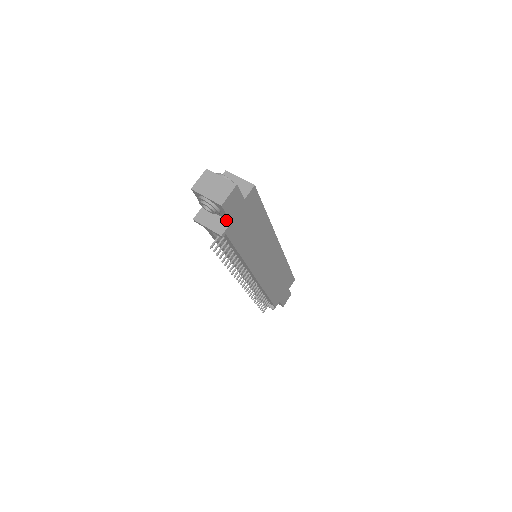
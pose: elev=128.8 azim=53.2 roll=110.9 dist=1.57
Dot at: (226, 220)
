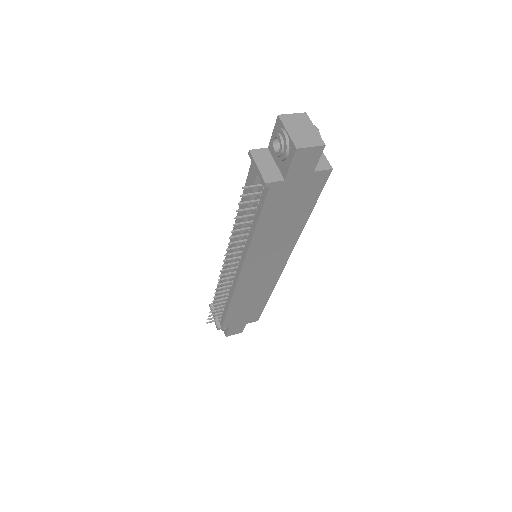
Dot at: (281, 175)
